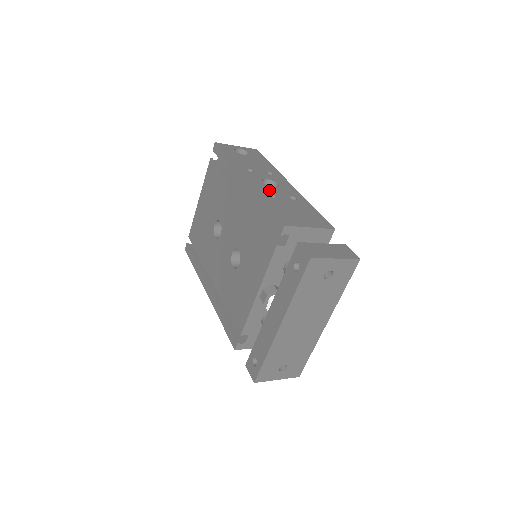
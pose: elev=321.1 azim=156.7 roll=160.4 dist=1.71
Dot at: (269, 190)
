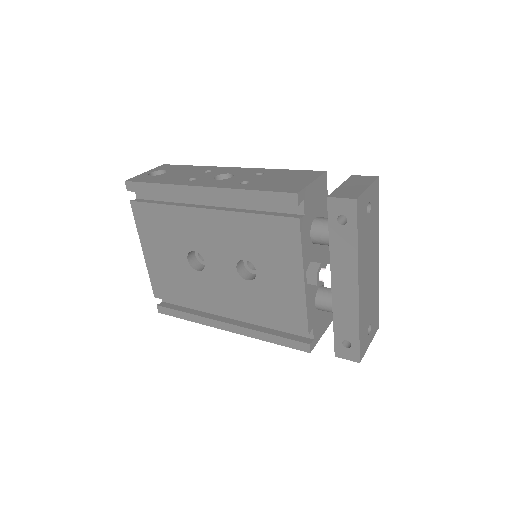
Dot at: (234, 181)
